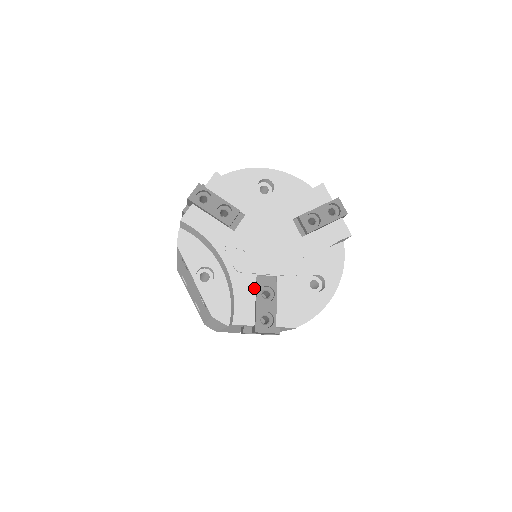
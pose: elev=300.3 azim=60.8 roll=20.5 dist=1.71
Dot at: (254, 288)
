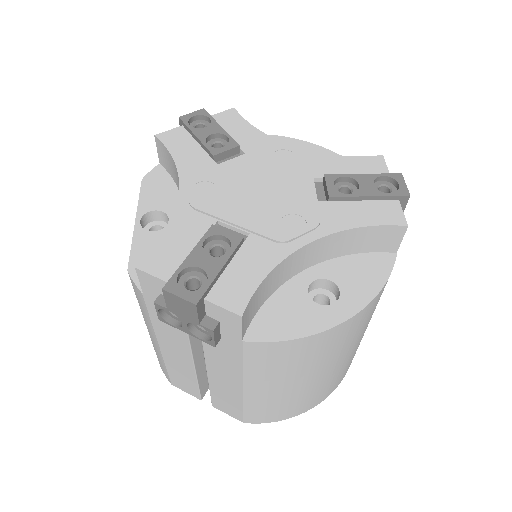
Dot at: (203, 235)
